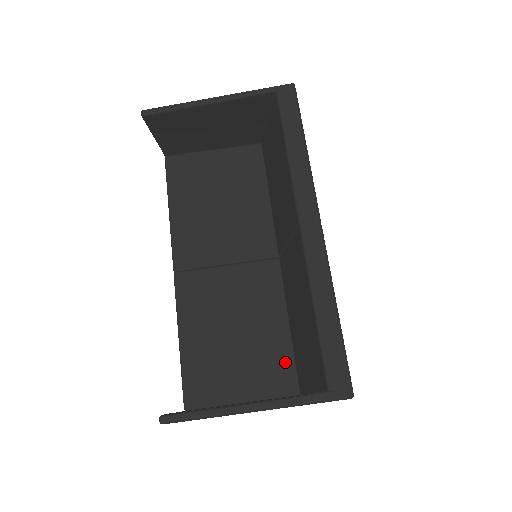
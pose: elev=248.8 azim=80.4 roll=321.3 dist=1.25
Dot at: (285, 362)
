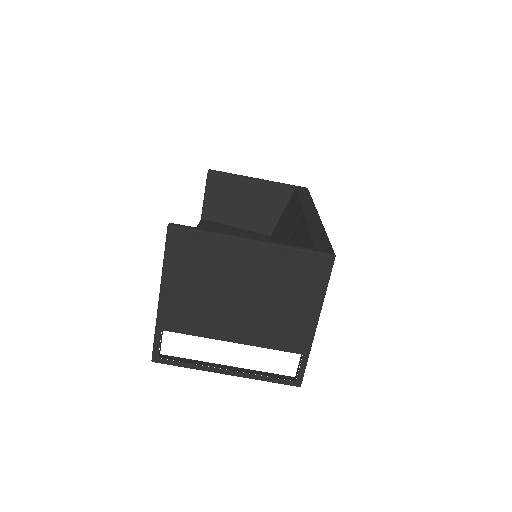
Dot at: occluded
